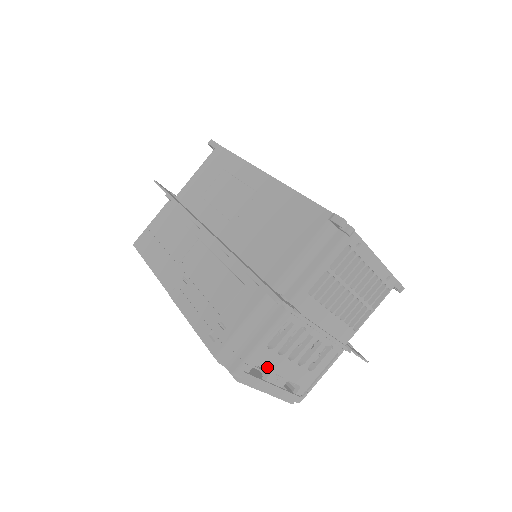
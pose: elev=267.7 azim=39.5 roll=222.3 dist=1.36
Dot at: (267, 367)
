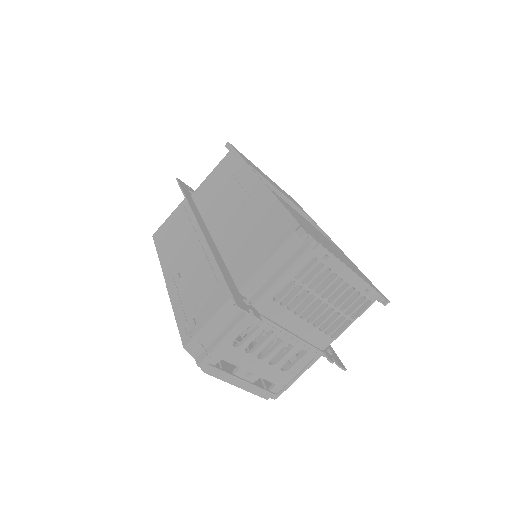
Dot at: (235, 363)
